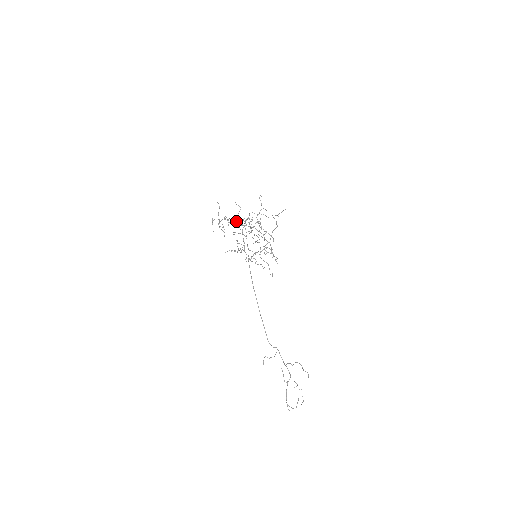
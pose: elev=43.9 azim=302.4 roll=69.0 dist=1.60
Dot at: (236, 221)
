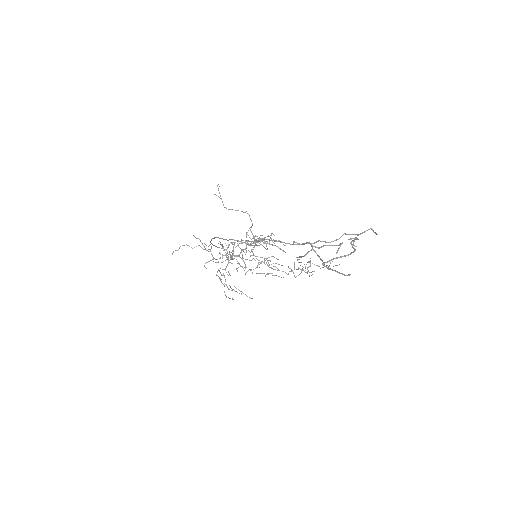
Dot at: occluded
